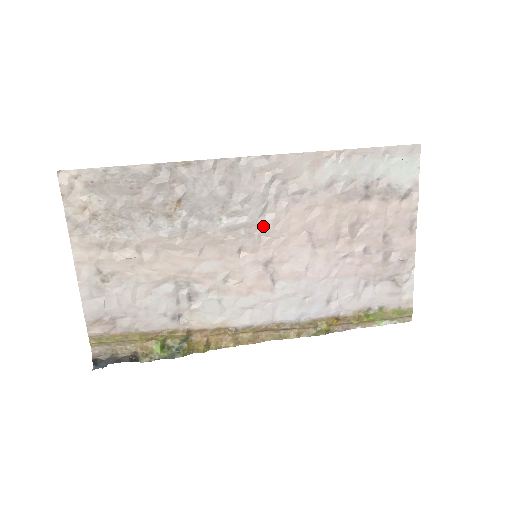
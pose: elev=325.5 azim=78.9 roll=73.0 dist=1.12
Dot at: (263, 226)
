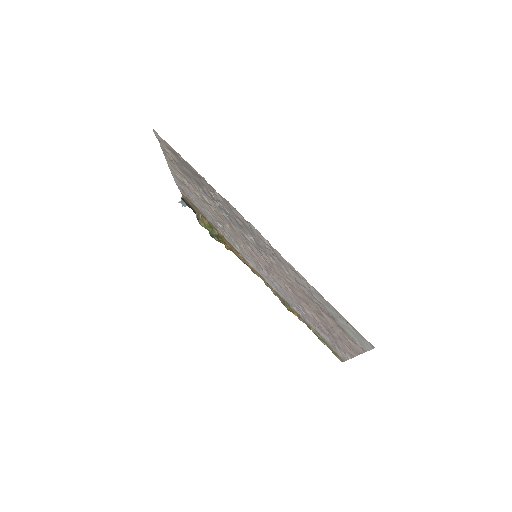
Dot at: (261, 253)
